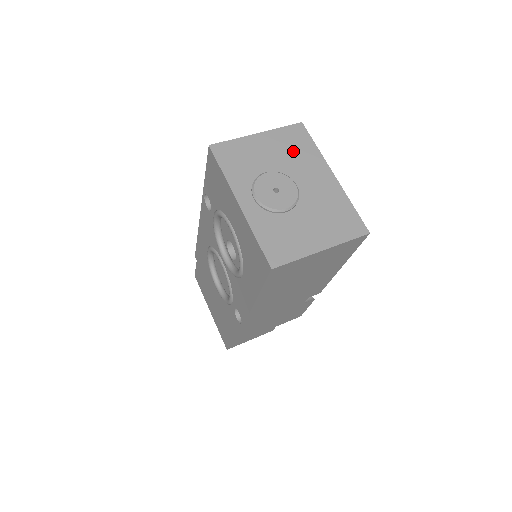
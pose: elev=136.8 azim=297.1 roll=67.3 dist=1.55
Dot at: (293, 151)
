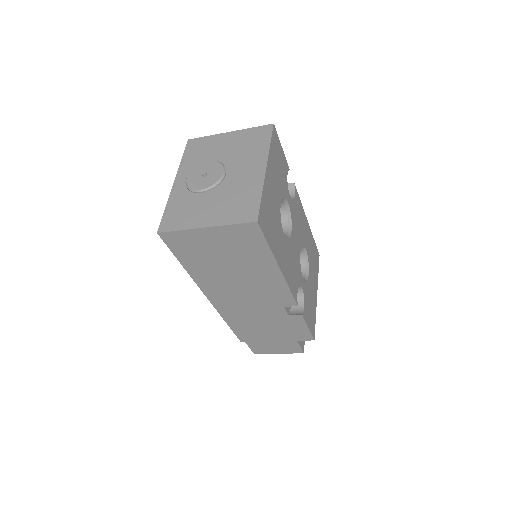
Dot at: (246, 147)
